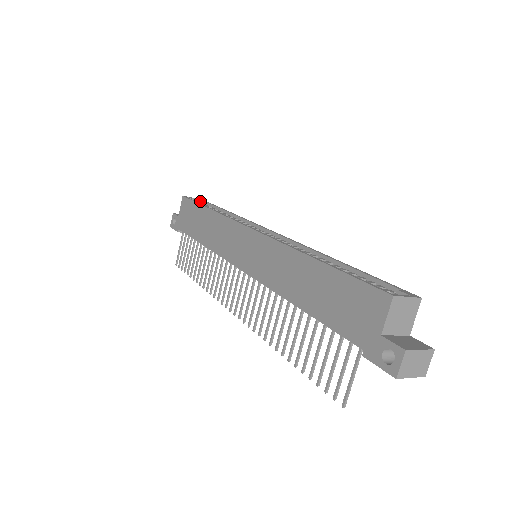
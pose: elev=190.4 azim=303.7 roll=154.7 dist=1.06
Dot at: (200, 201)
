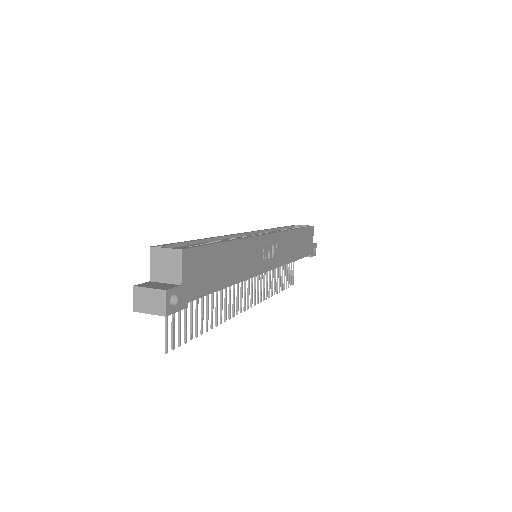
Dot at: occluded
